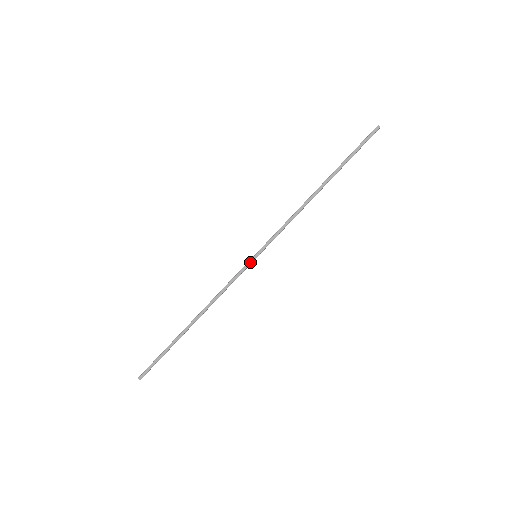
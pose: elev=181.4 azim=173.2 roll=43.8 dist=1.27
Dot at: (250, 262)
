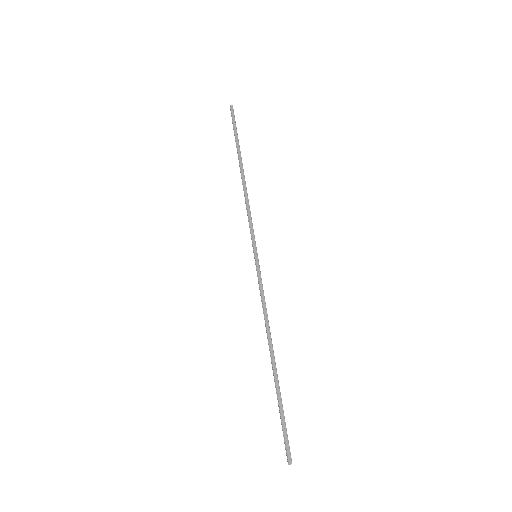
Dot at: (257, 264)
